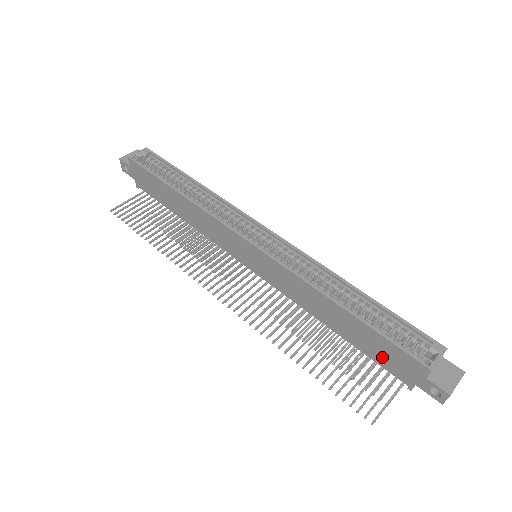
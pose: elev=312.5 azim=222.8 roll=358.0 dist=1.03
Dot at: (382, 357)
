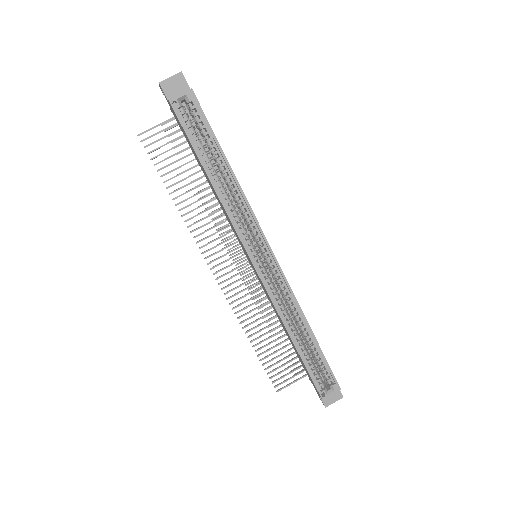
Dot at: occluded
